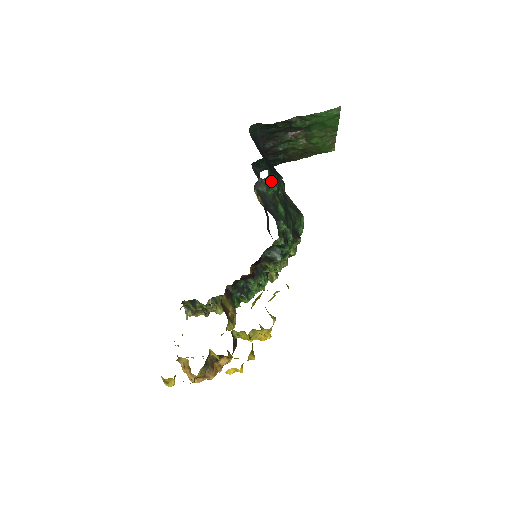
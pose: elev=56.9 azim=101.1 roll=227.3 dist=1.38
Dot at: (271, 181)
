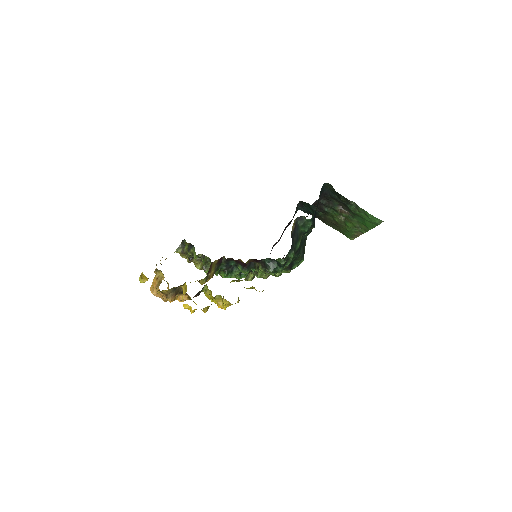
Dot at: (308, 224)
